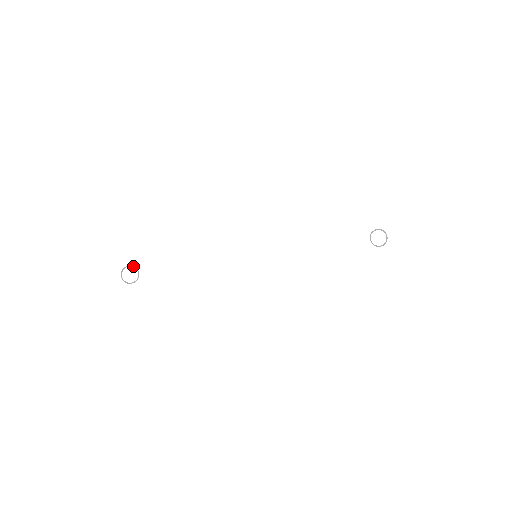
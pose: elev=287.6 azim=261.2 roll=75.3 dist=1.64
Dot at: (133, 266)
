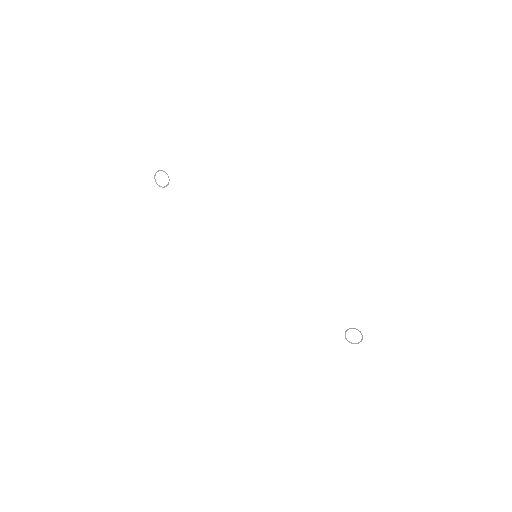
Dot at: occluded
